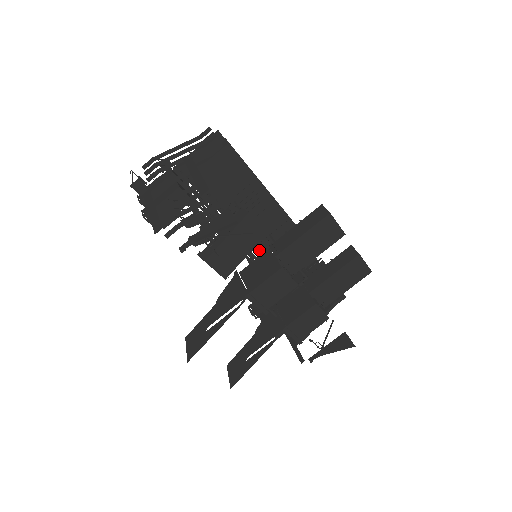
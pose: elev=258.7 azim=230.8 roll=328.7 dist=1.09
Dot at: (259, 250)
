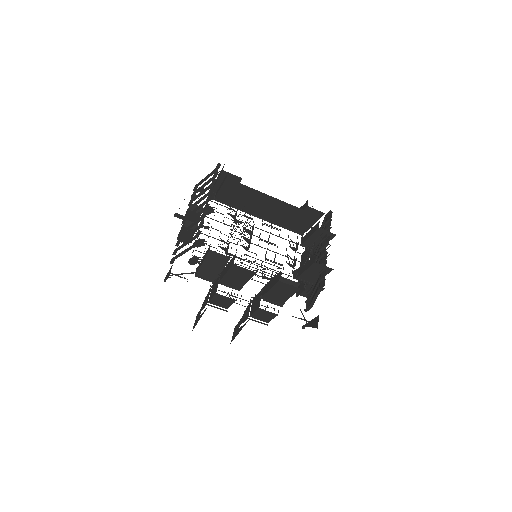
Dot at: (295, 231)
